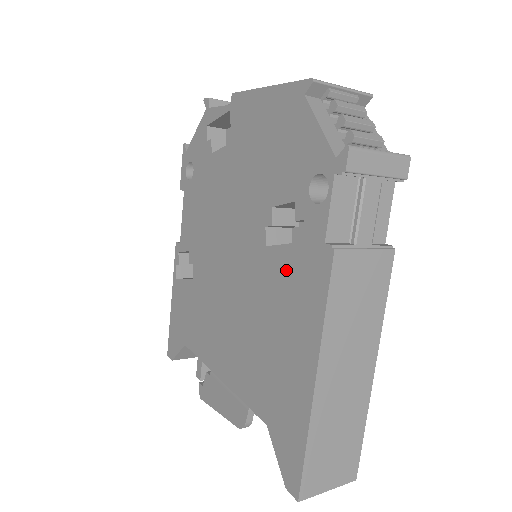
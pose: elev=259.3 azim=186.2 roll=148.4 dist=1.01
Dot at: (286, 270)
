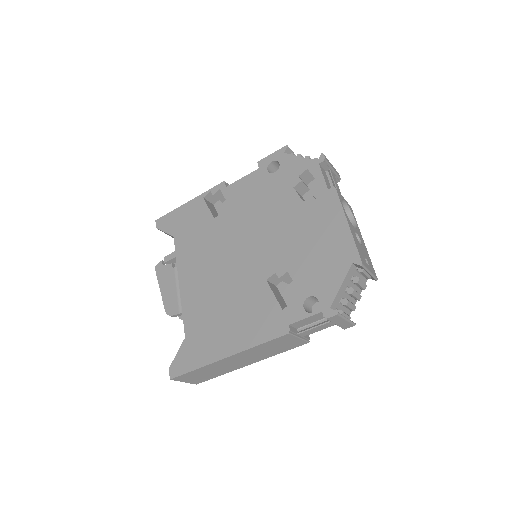
Dot at: (263, 305)
